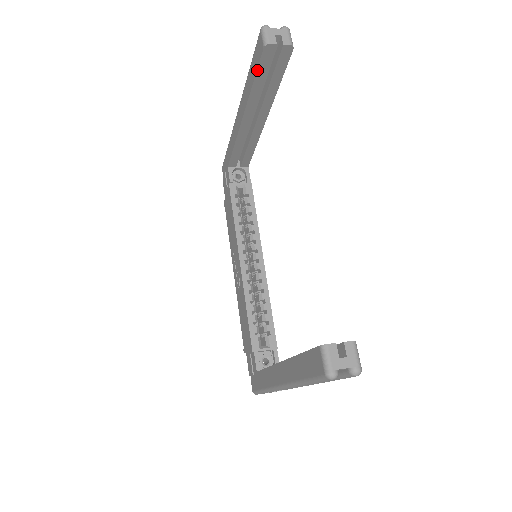
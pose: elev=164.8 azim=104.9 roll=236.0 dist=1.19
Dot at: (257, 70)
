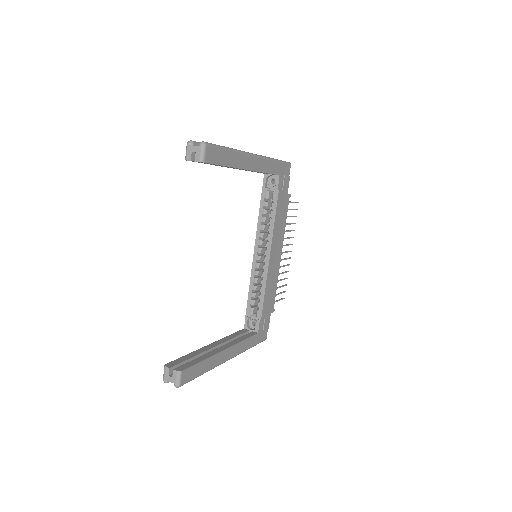
Dot at: occluded
